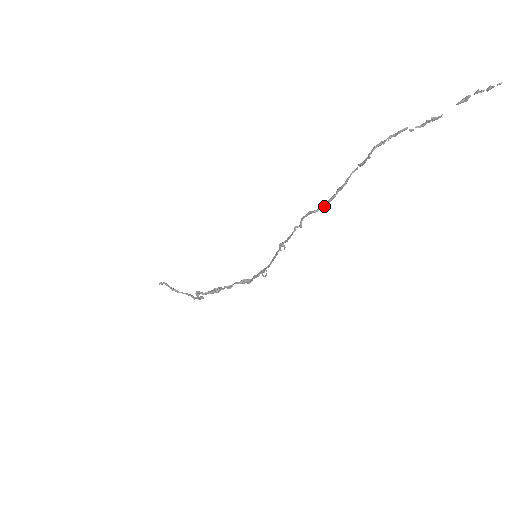
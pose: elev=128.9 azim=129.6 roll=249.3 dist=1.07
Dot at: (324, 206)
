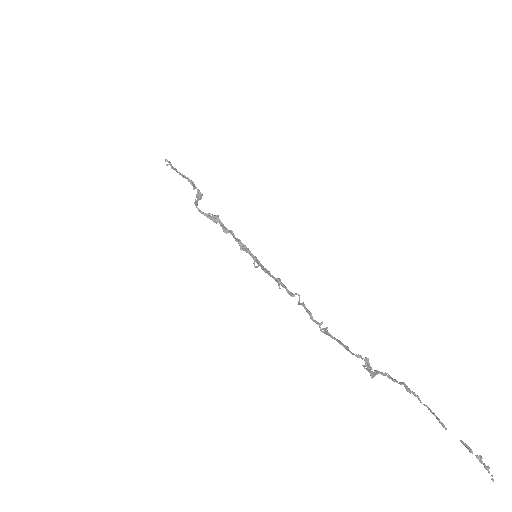
Dot at: occluded
